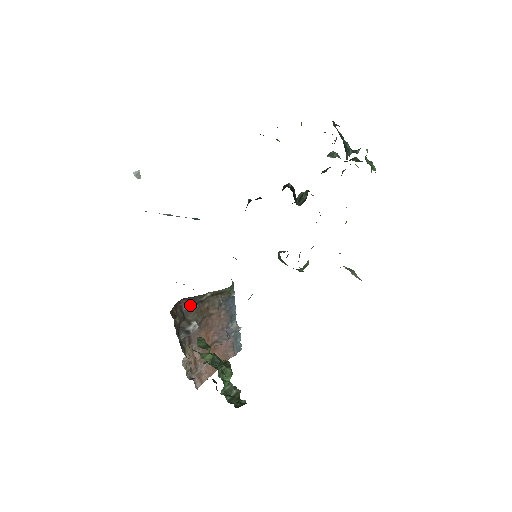
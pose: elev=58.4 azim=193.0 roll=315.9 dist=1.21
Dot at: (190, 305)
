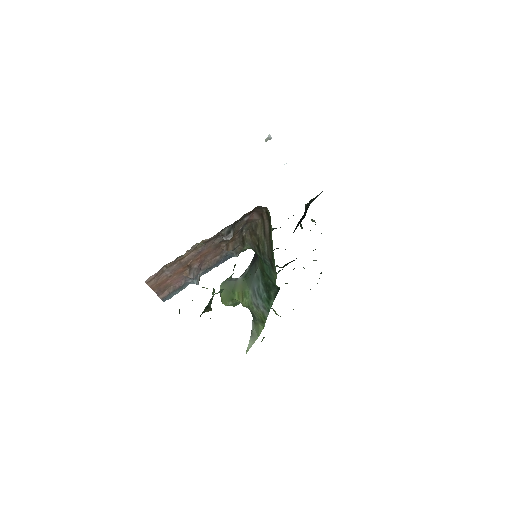
Dot at: (245, 222)
